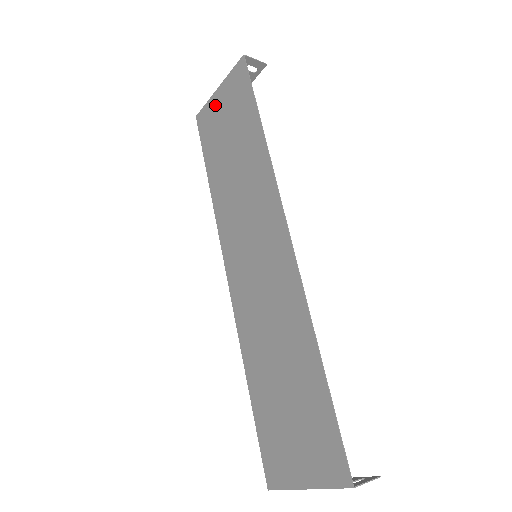
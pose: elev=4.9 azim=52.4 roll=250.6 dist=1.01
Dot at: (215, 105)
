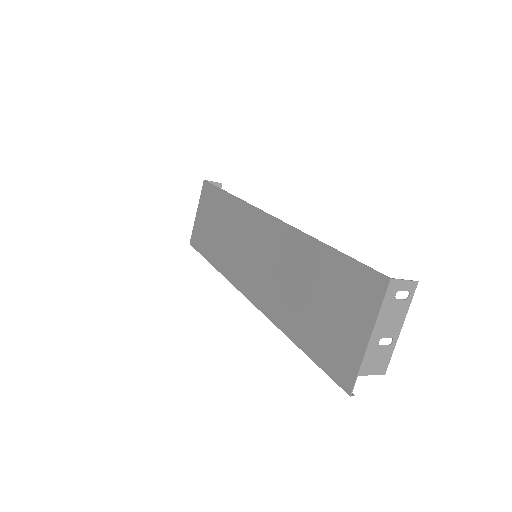
Dot at: (198, 222)
